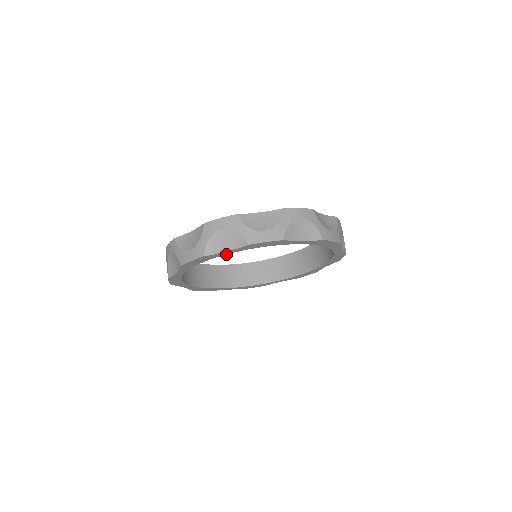
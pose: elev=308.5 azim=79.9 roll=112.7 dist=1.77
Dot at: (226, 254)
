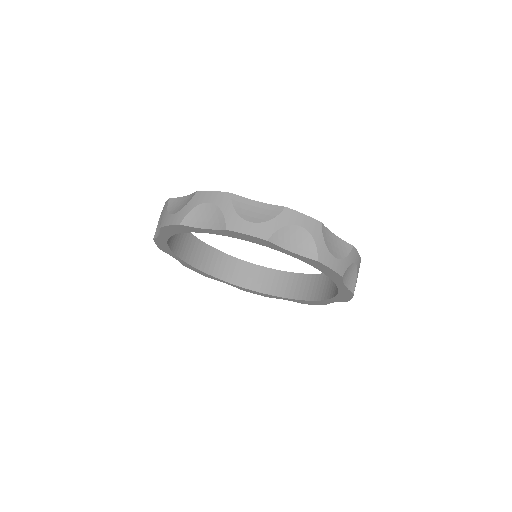
Dot at: (205, 232)
